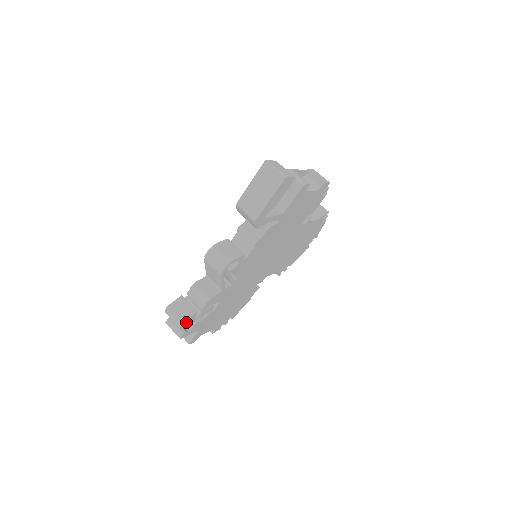
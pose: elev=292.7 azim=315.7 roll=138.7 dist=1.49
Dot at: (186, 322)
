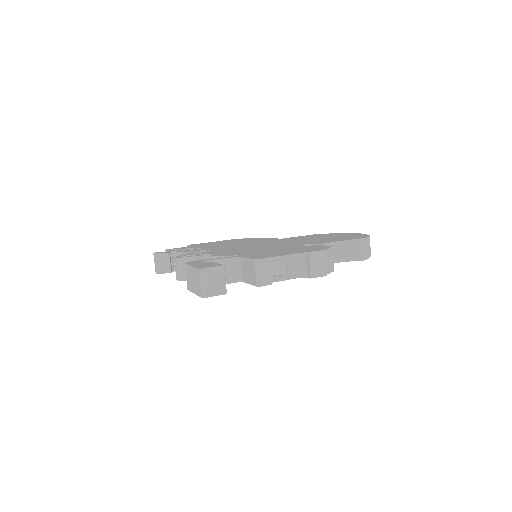
Dot at: (162, 272)
